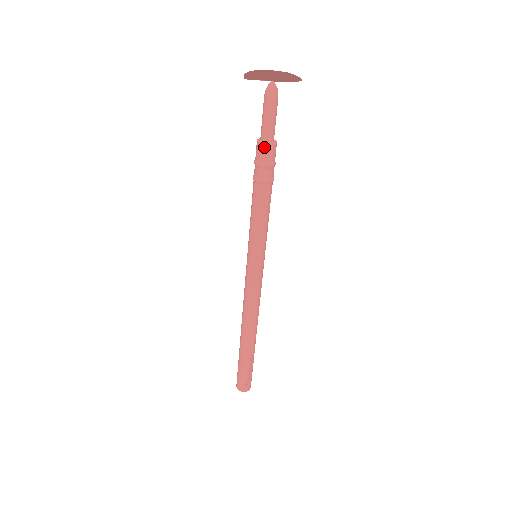
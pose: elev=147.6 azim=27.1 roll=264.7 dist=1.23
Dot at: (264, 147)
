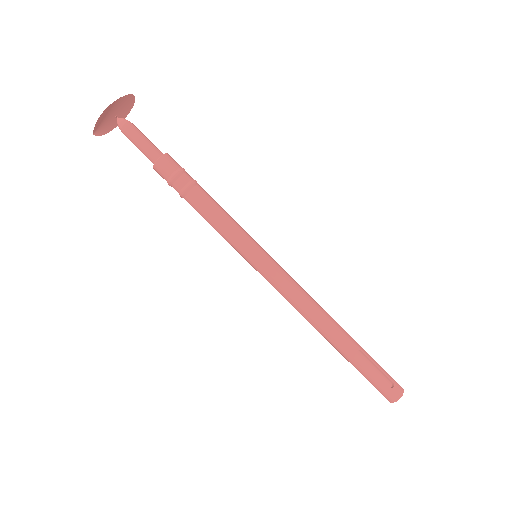
Dot at: (159, 164)
